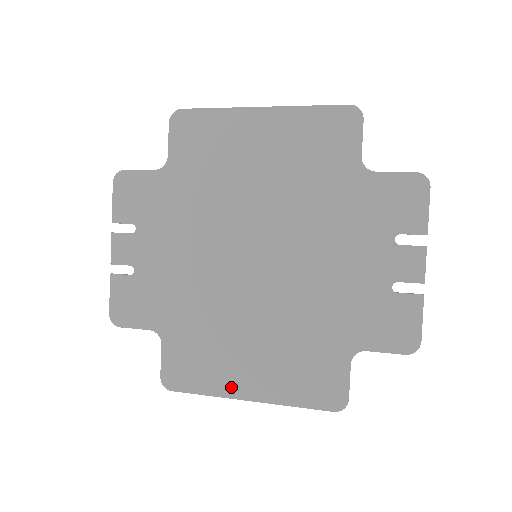
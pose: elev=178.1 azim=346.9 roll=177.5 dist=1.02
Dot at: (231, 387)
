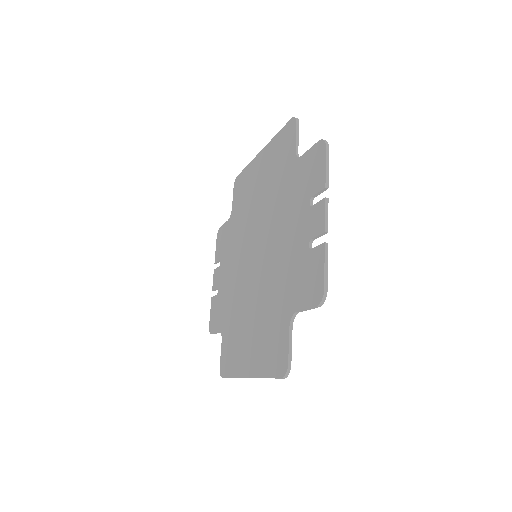
Dot at: (241, 367)
